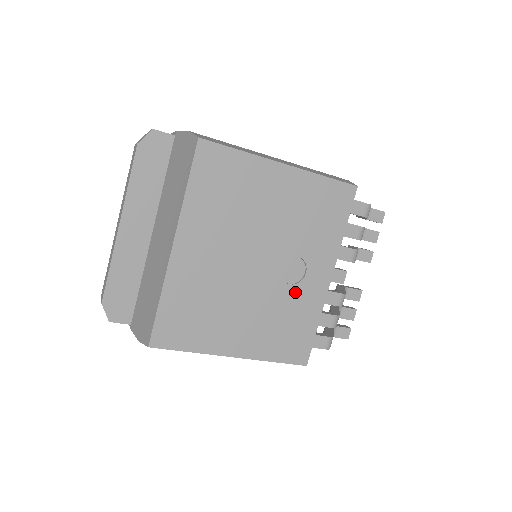
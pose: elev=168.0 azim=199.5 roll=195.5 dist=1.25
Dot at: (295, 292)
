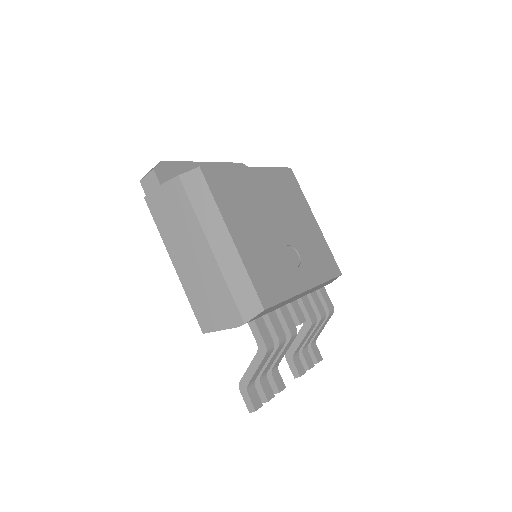
Dot at: (287, 265)
